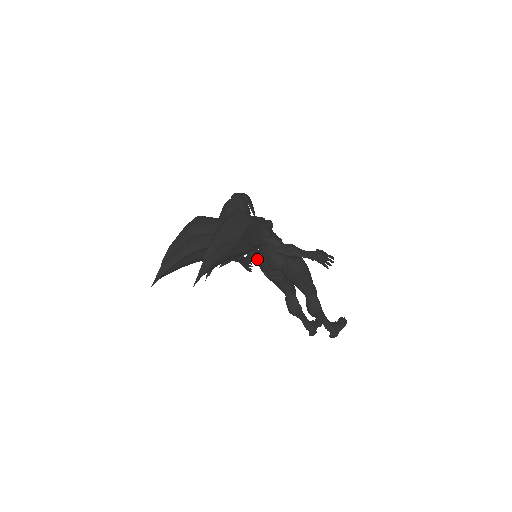
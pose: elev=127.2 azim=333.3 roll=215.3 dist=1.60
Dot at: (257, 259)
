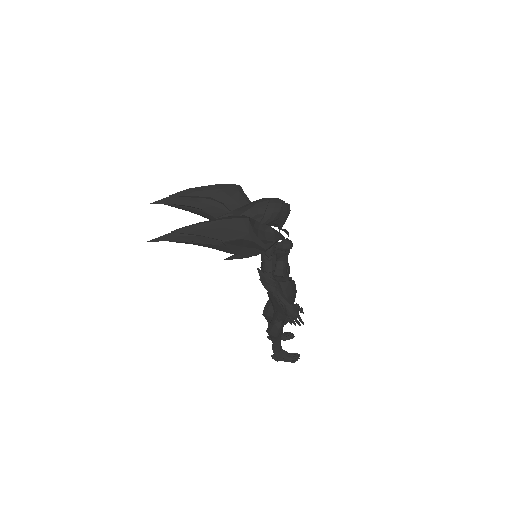
Dot at: occluded
